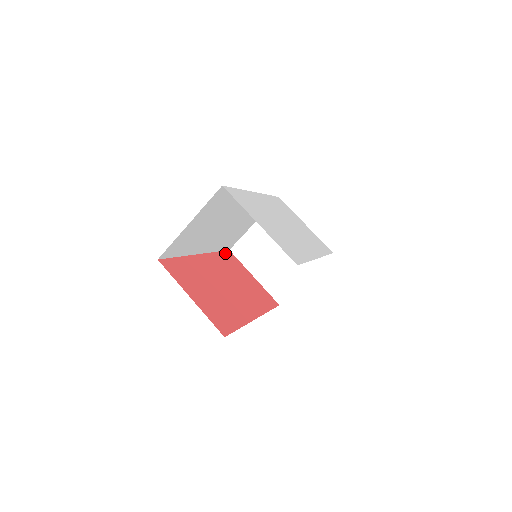
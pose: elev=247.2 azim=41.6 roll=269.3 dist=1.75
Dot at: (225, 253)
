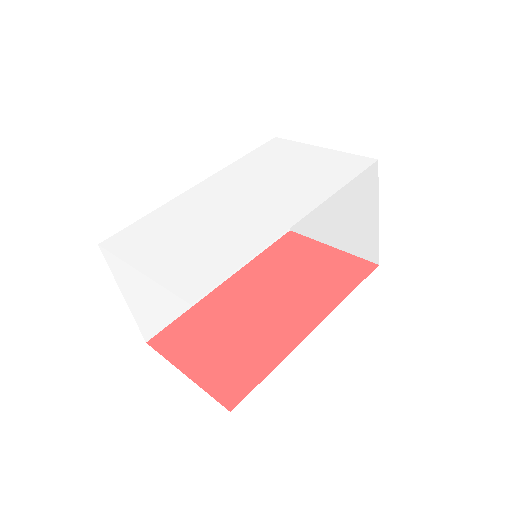
Dot at: (279, 242)
